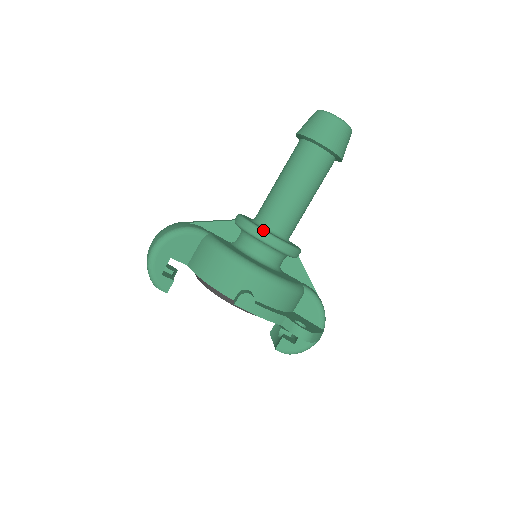
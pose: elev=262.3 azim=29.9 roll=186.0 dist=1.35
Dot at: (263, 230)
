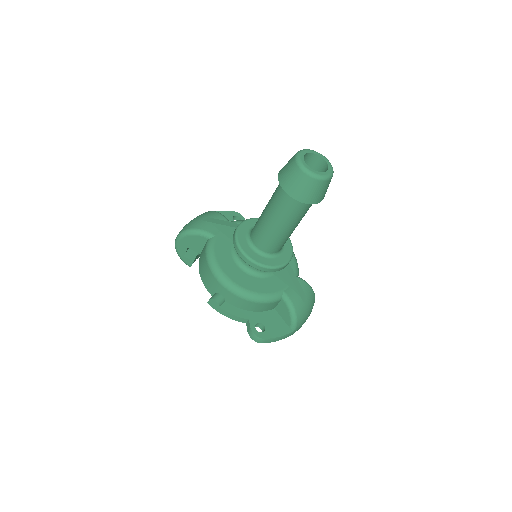
Dot at: (241, 250)
